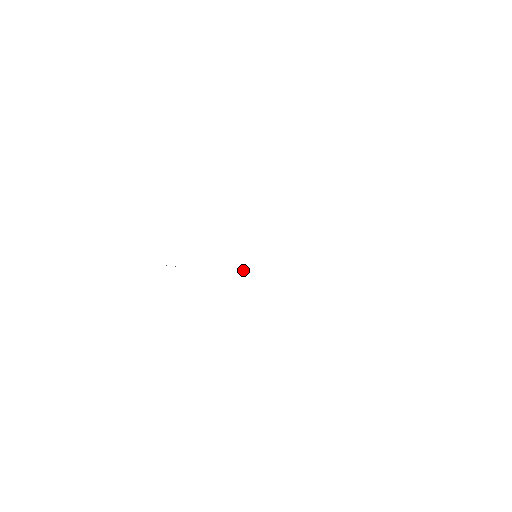
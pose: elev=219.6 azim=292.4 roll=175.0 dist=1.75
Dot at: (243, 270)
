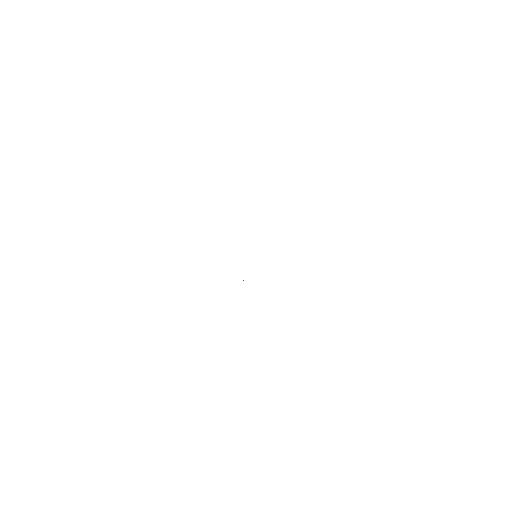
Dot at: occluded
